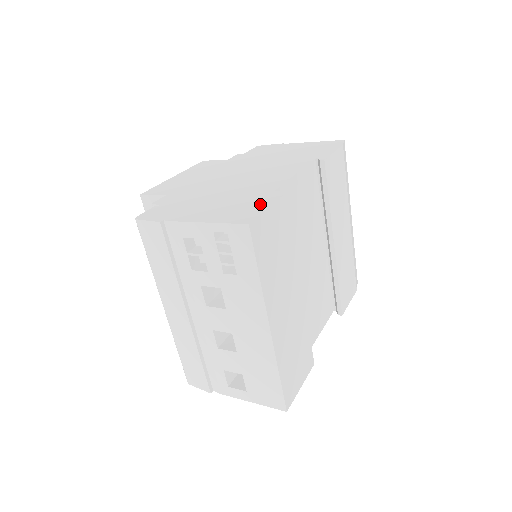
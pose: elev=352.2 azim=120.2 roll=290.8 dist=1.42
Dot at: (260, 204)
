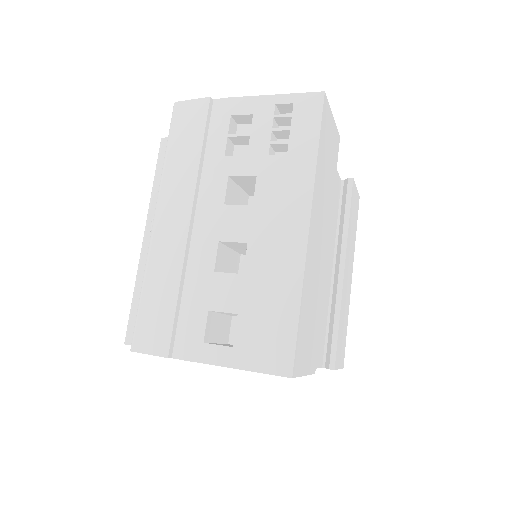
Dot at: occluded
